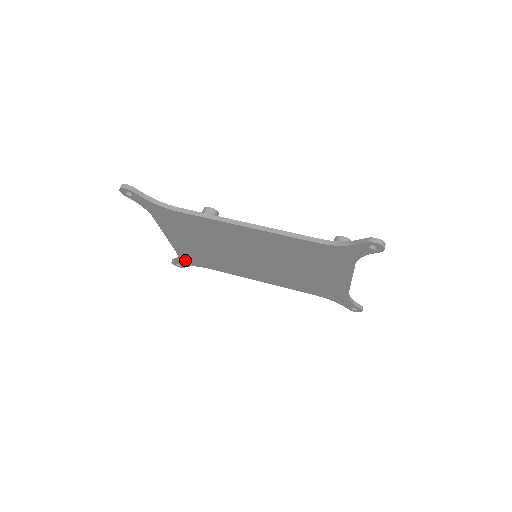
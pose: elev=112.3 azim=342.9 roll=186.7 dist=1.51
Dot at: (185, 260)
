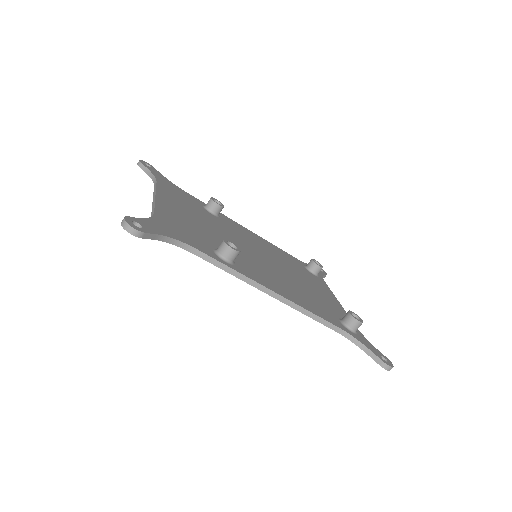
Dot at: occluded
